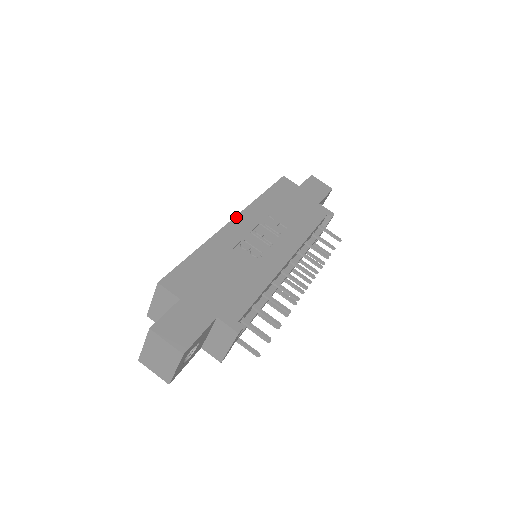
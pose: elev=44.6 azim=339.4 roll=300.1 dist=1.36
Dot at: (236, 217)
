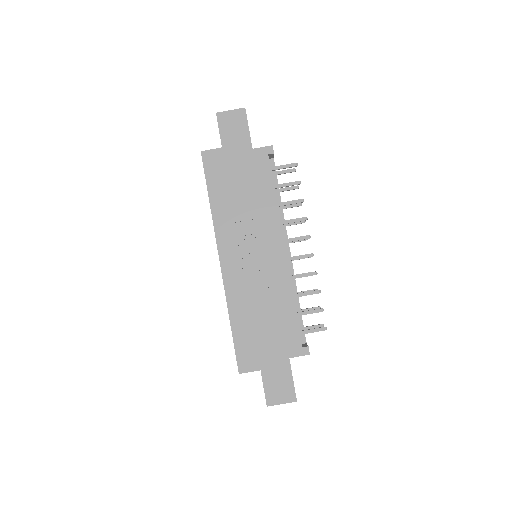
Dot at: (220, 257)
